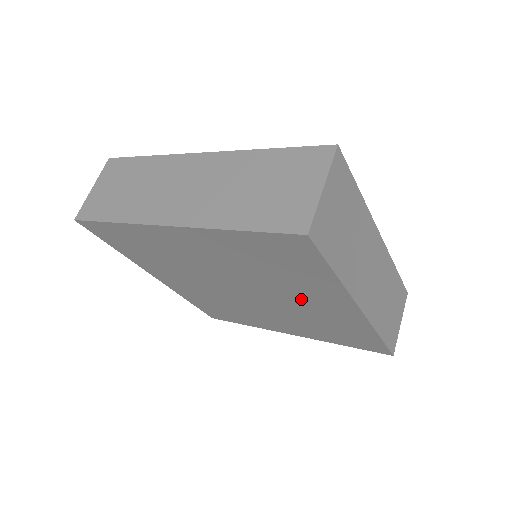
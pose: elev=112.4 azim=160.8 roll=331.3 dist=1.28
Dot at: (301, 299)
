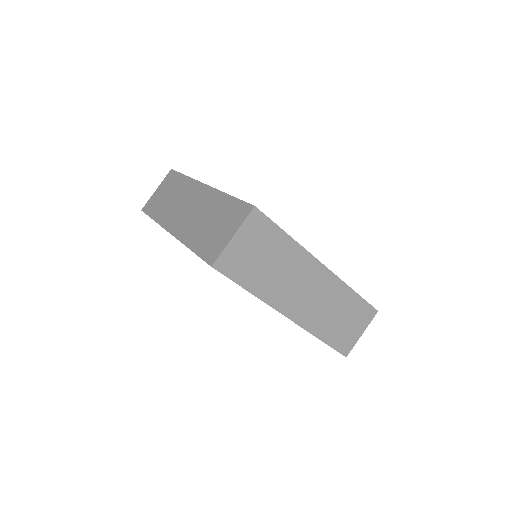
Dot at: occluded
